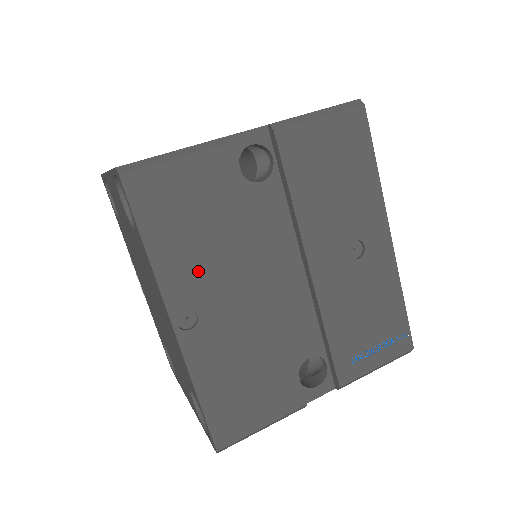
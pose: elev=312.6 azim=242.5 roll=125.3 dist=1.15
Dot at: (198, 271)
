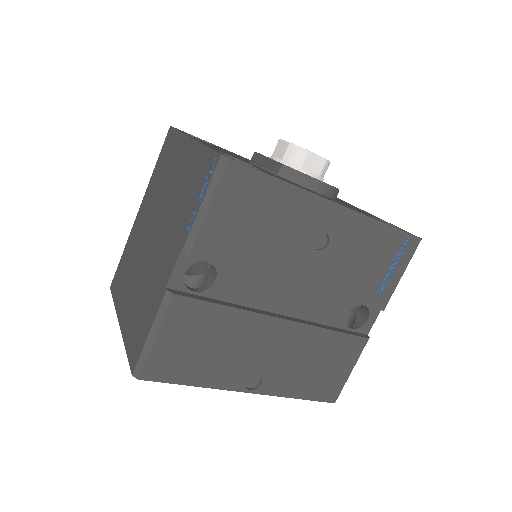
Dot at: (234, 362)
